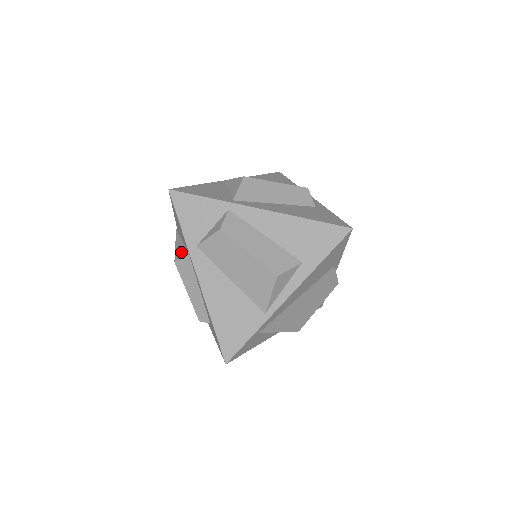
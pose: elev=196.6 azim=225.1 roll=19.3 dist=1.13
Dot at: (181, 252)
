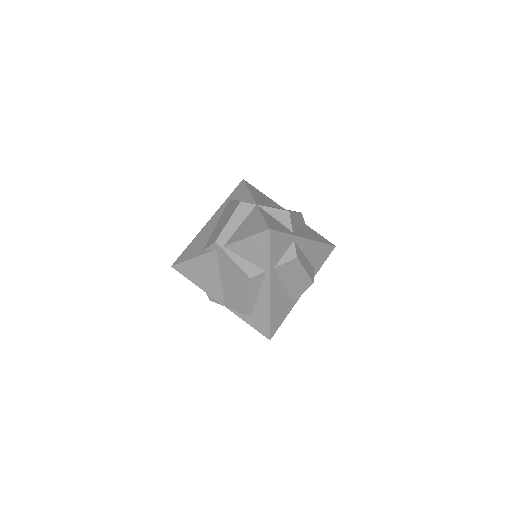
Dot at: (253, 270)
